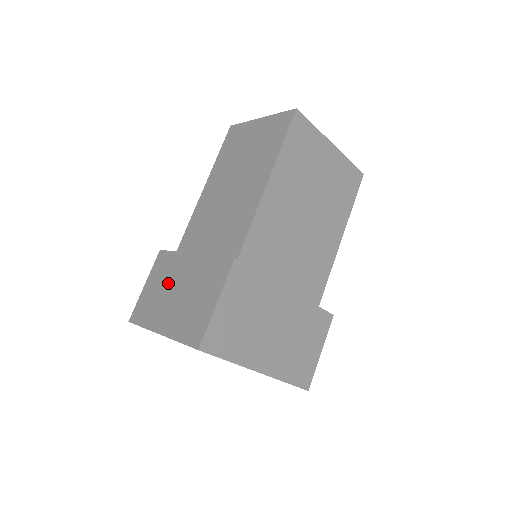
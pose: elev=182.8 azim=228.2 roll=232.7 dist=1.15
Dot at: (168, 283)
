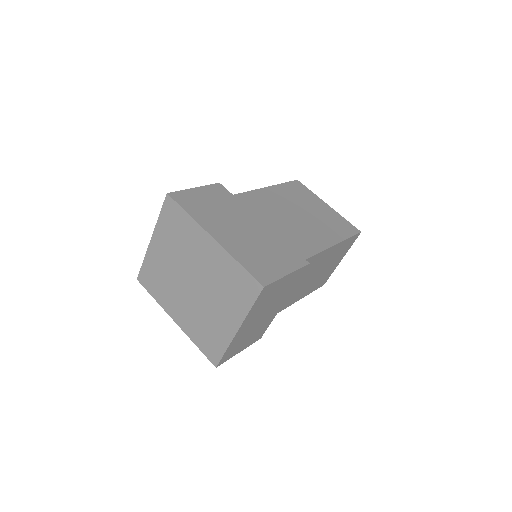
Dot at: occluded
